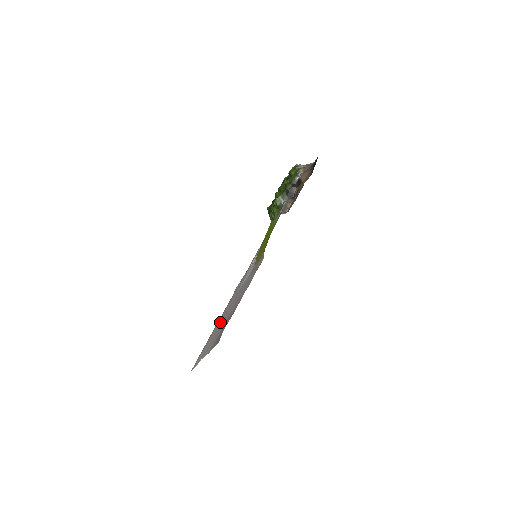
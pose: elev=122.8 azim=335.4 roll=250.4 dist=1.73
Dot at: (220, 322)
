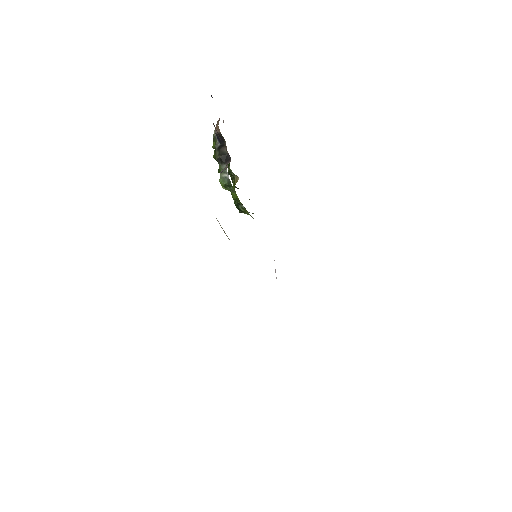
Dot at: occluded
